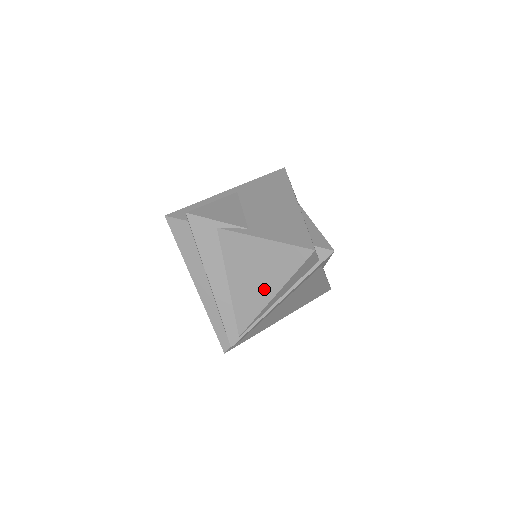
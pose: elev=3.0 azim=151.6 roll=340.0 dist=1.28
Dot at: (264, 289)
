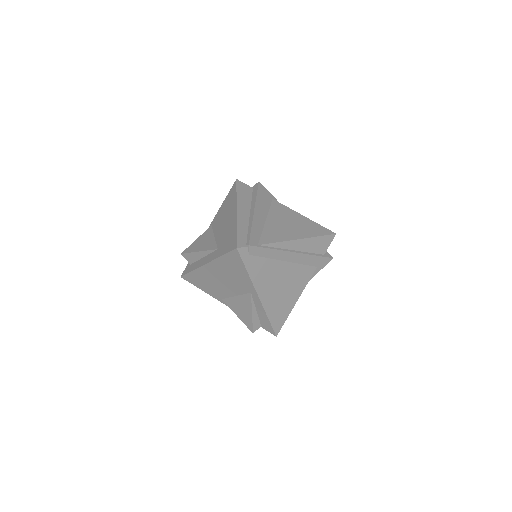
Dot at: (293, 233)
